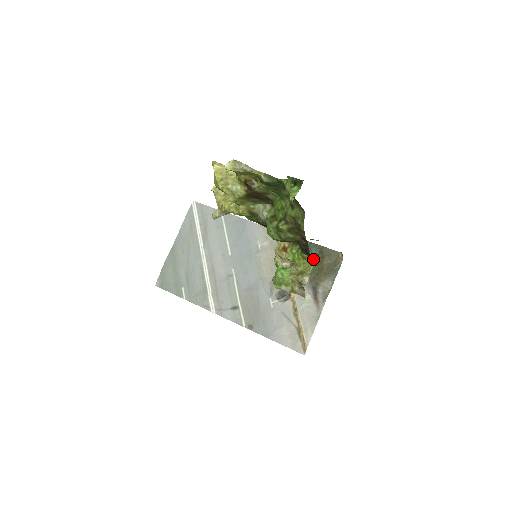
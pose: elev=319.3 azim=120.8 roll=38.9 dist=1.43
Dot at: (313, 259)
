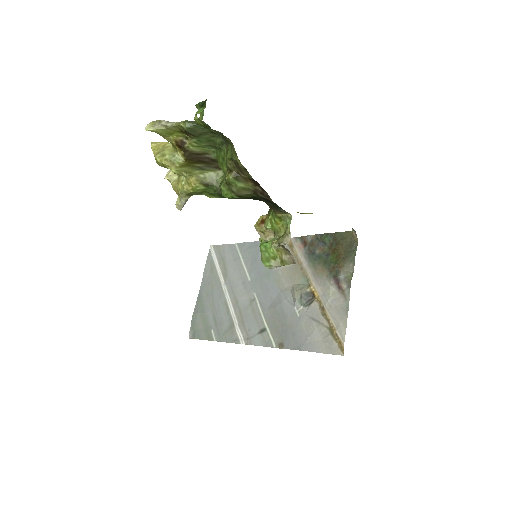
Dot at: (289, 215)
